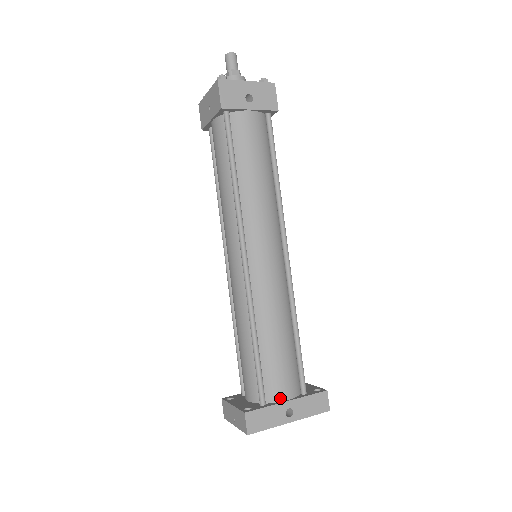
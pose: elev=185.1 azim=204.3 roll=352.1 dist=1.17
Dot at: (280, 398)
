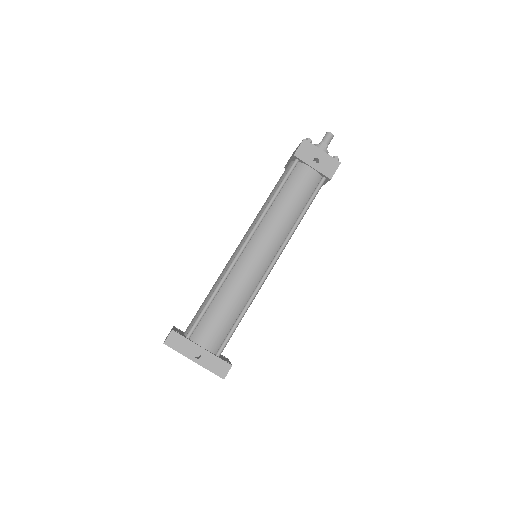
Dot at: (200, 342)
